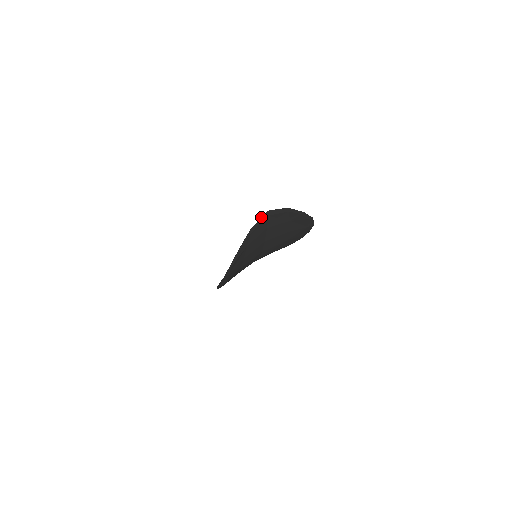
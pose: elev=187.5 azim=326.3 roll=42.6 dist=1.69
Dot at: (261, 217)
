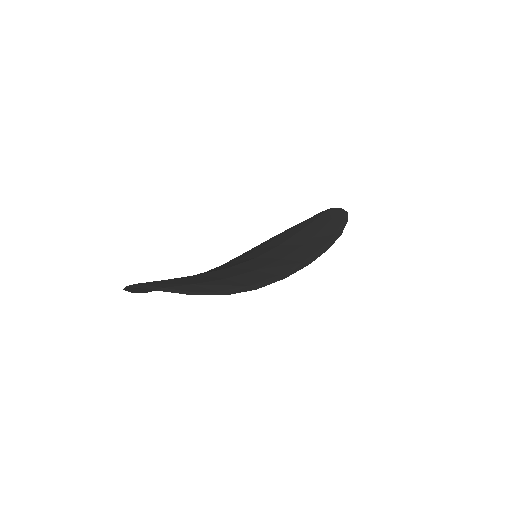
Dot at: (125, 287)
